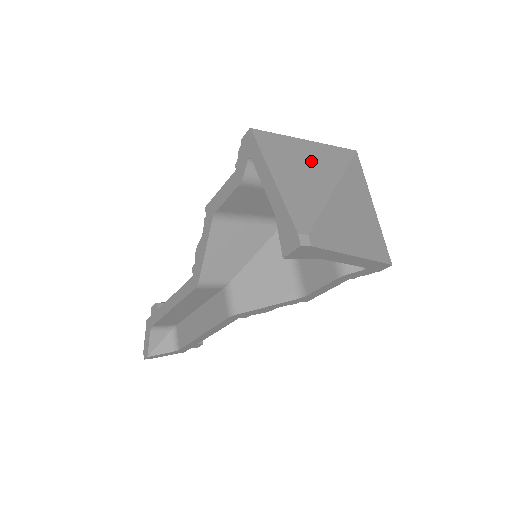
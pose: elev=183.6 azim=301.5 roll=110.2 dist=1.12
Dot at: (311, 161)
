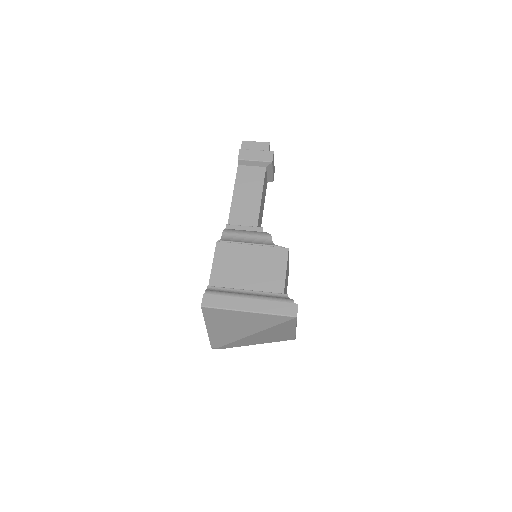
Dot at: (242, 323)
